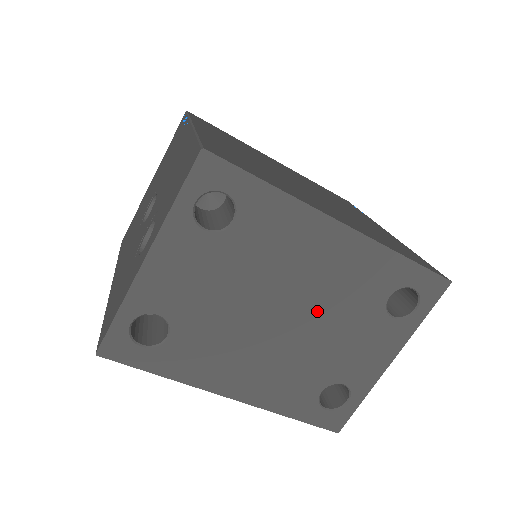
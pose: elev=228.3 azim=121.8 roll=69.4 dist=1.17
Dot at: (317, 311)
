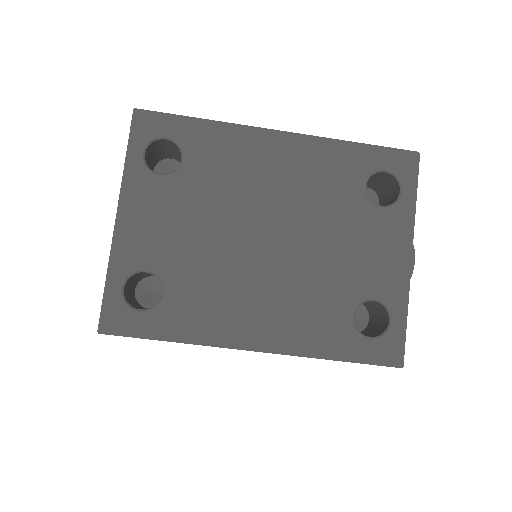
Dot at: (300, 222)
